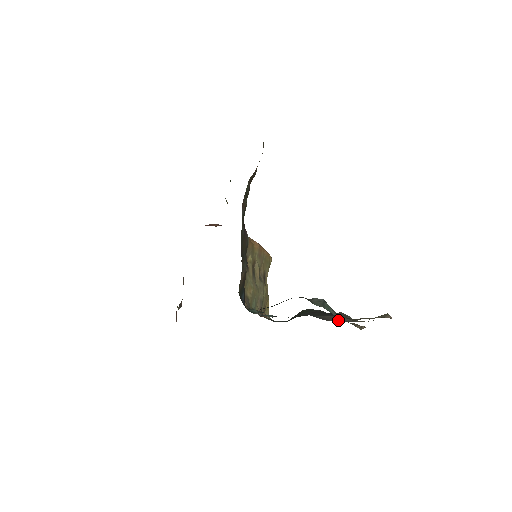
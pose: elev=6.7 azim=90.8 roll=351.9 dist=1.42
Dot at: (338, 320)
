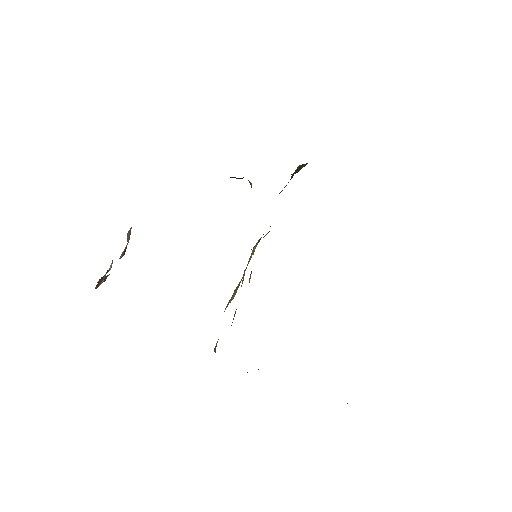
Dot at: occluded
